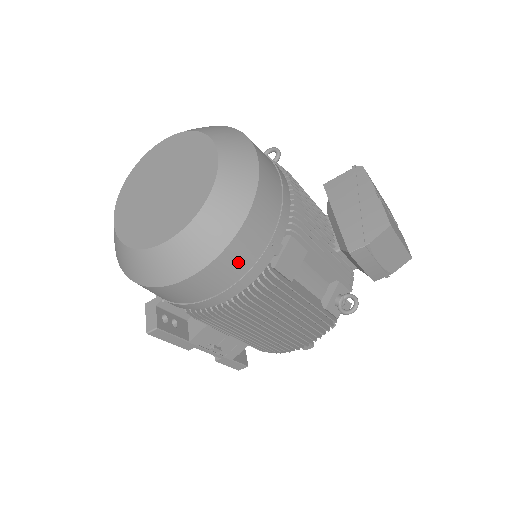
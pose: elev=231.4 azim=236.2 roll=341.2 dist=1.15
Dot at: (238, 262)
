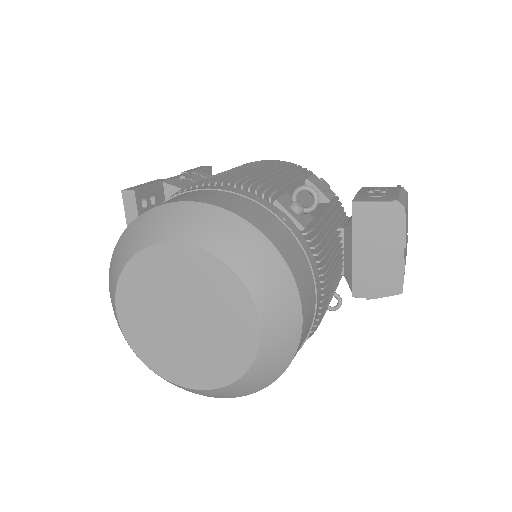
Dot at: occluded
